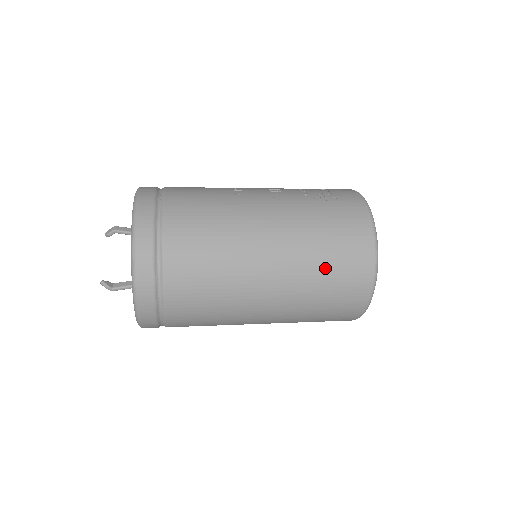
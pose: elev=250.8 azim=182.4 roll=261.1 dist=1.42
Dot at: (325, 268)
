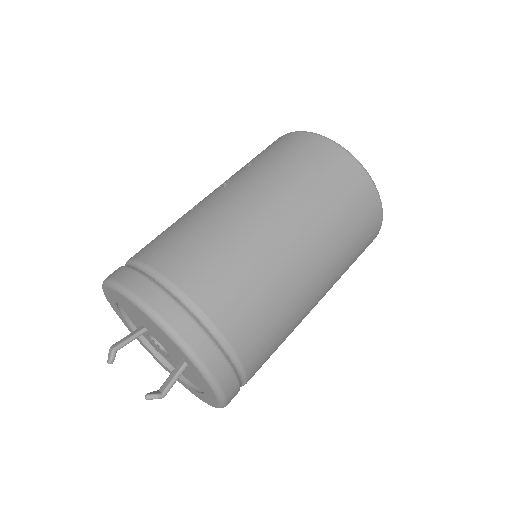
Dot at: (319, 188)
